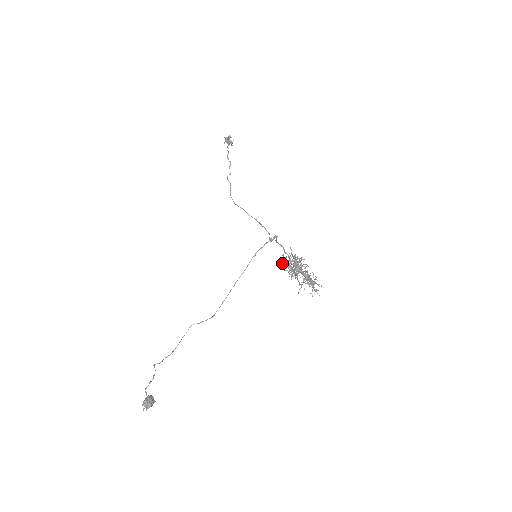
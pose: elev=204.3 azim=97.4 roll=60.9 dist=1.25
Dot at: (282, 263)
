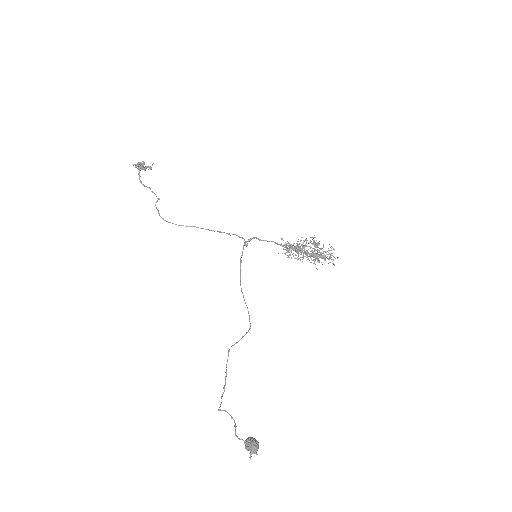
Dot at: (295, 248)
